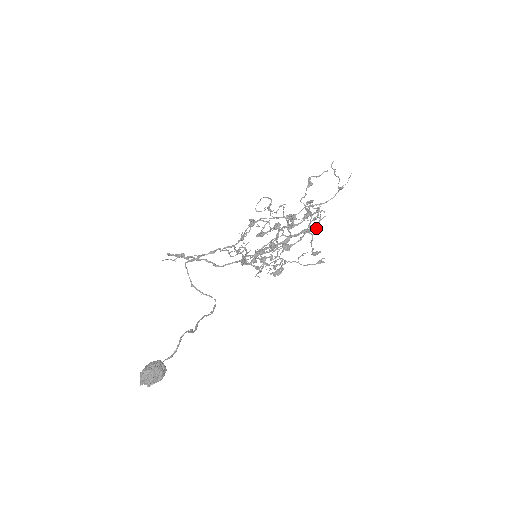
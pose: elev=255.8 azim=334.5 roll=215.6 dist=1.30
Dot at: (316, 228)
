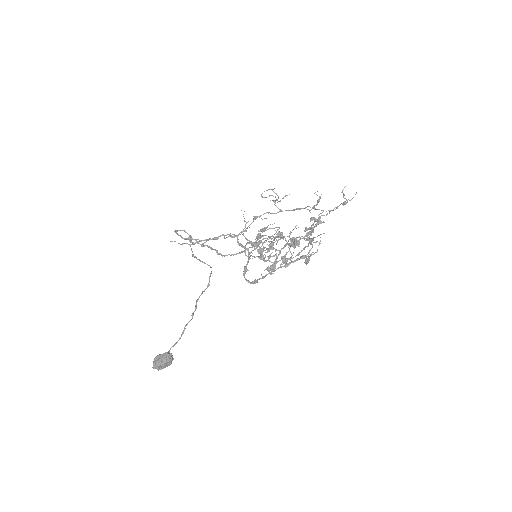
Dot at: occluded
